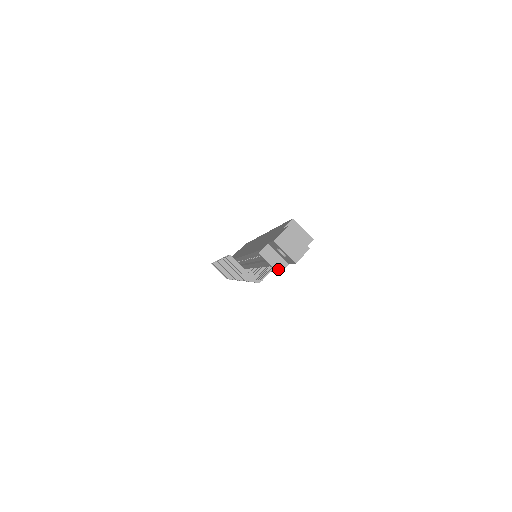
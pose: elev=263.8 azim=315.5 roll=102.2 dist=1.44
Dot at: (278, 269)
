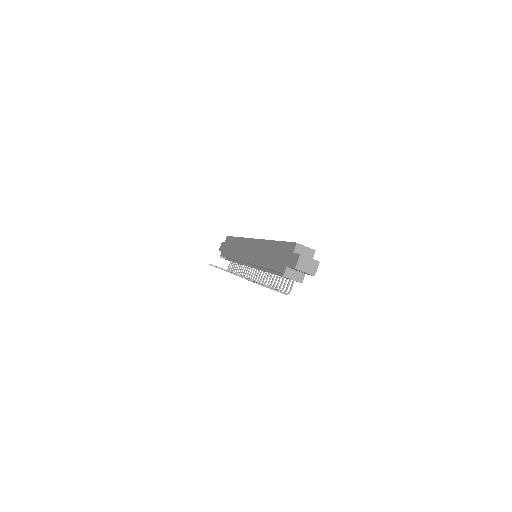
Dot at: (300, 281)
